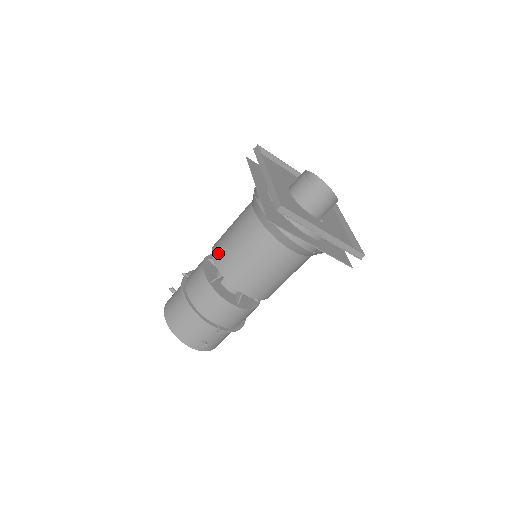
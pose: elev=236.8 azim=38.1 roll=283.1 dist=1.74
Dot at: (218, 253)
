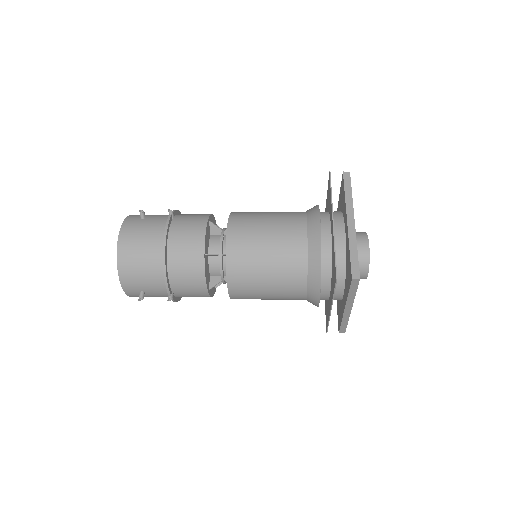
Dot at: (237, 237)
